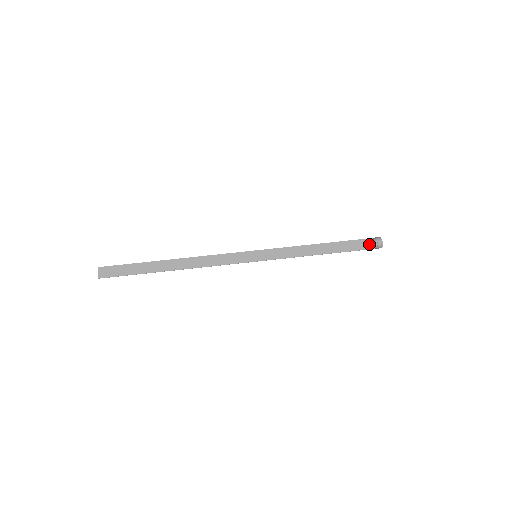
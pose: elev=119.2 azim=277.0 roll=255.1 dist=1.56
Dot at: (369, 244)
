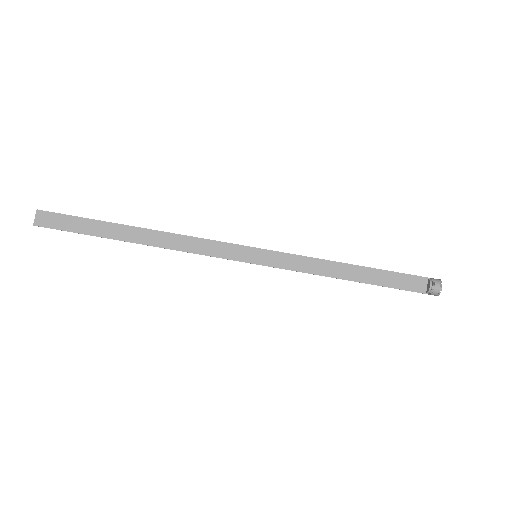
Dot at: (421, 285)
